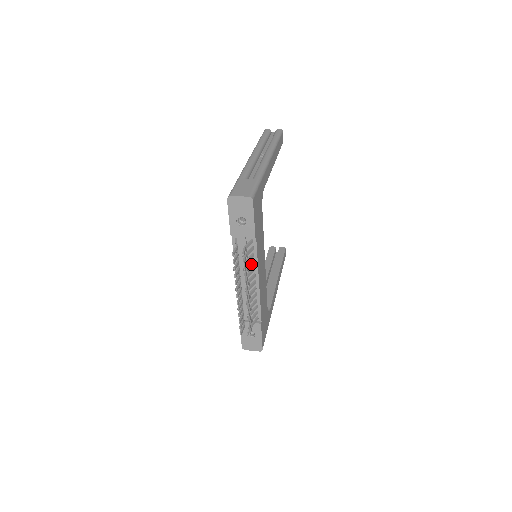
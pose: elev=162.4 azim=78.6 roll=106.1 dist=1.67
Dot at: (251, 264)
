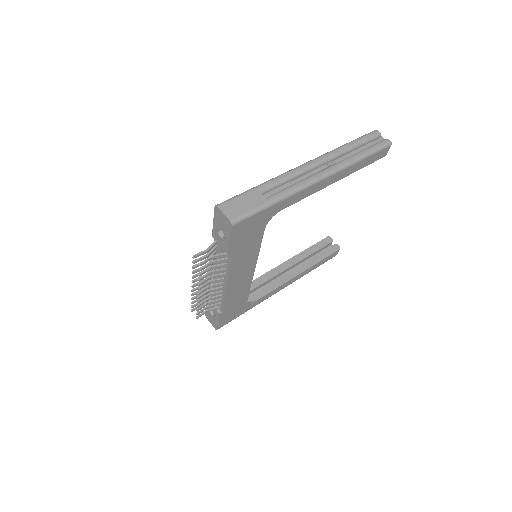
Dot at: (219, 270)
